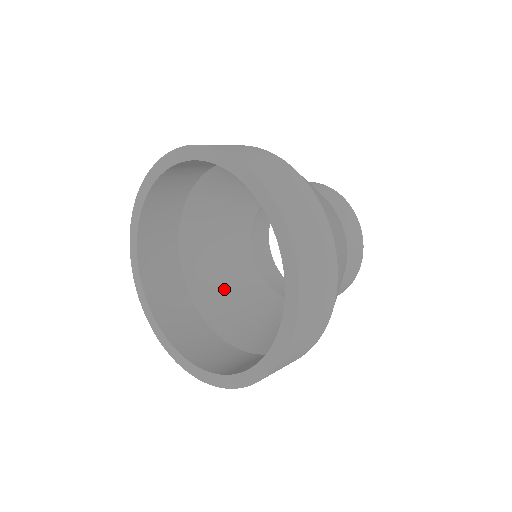
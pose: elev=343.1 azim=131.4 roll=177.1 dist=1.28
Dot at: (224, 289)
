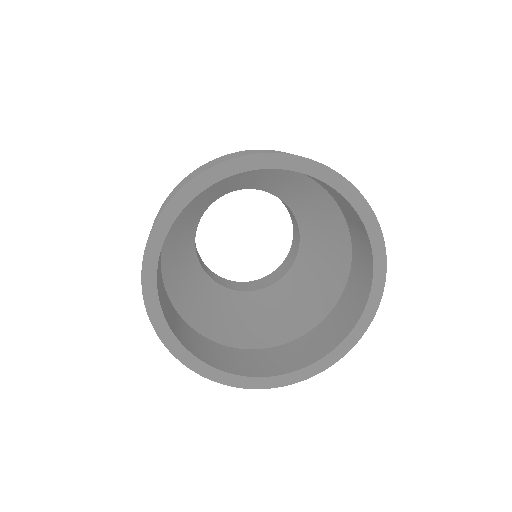
Dot at: (206, 307)
